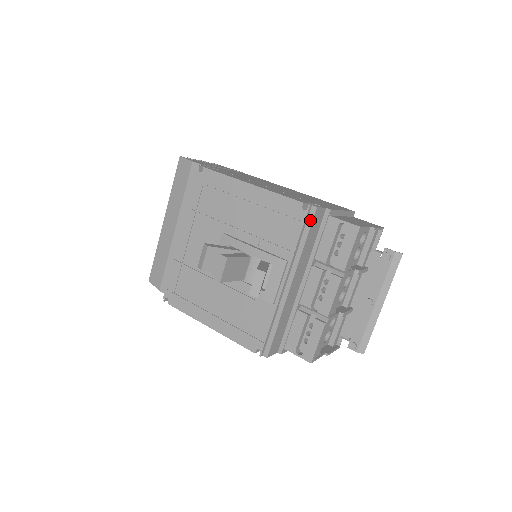
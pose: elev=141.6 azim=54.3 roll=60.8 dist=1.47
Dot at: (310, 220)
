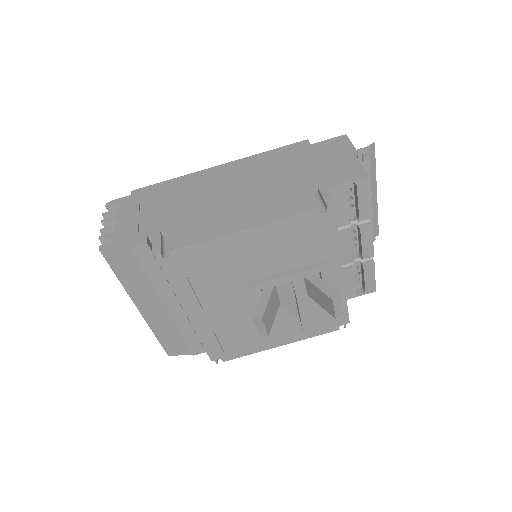
Dot at: (332, 215)
